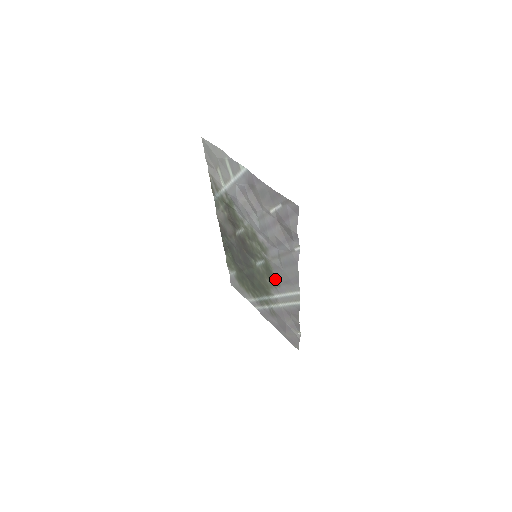
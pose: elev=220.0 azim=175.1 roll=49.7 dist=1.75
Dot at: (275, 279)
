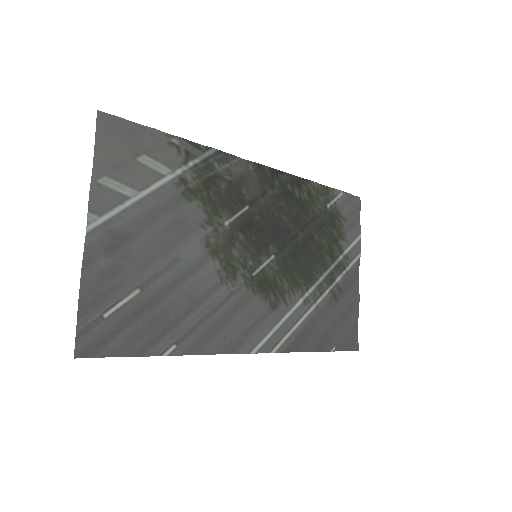
Dot at: (269, 299)
